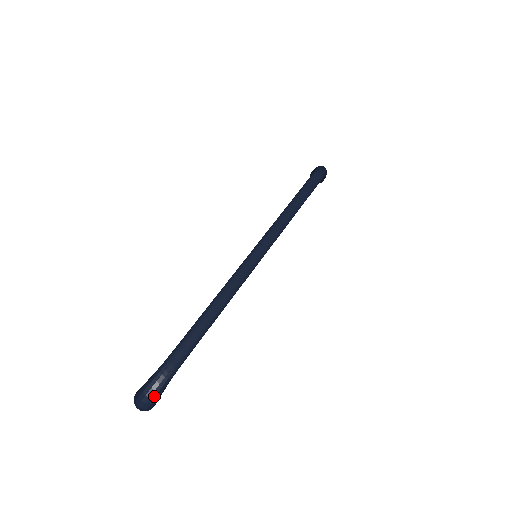
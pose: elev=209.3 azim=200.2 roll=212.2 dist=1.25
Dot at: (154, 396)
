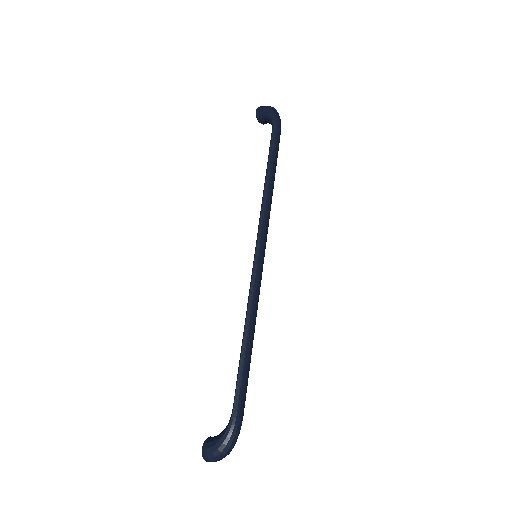
Dot at: occluded
